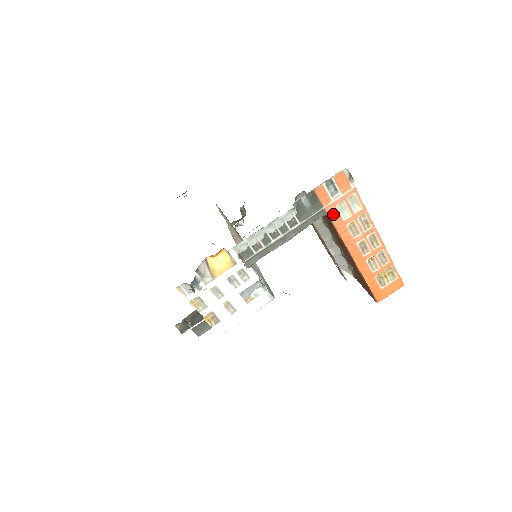
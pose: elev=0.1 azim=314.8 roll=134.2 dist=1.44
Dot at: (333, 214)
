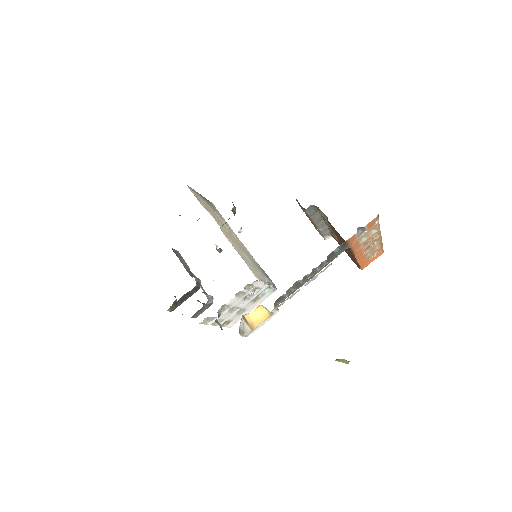
Dot at: (355, 245)
